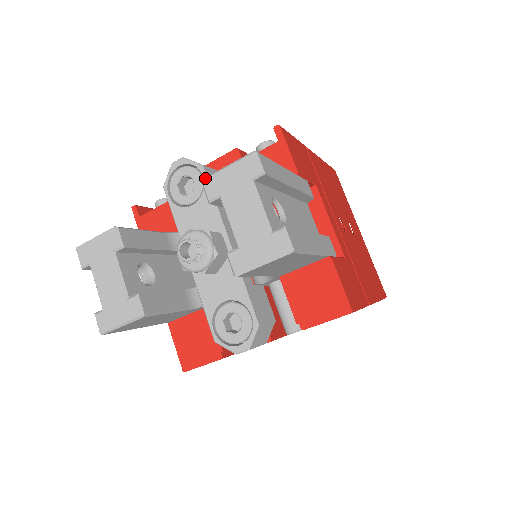
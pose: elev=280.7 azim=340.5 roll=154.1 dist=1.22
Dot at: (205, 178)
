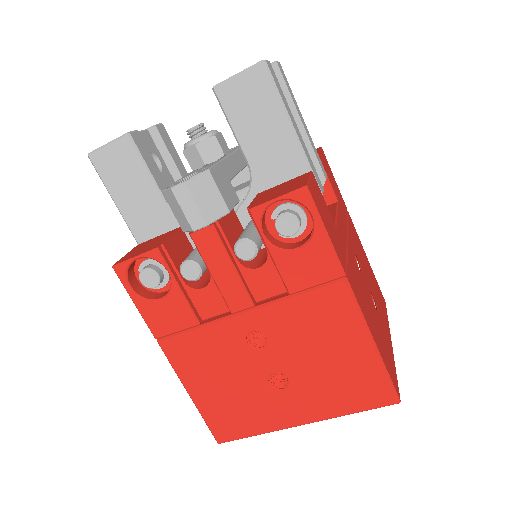
Dot at: occluded
